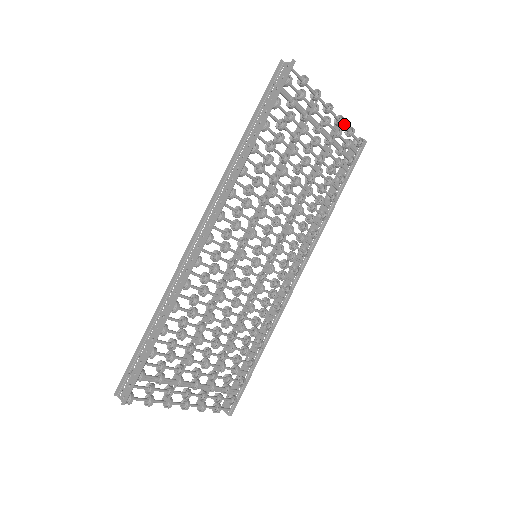
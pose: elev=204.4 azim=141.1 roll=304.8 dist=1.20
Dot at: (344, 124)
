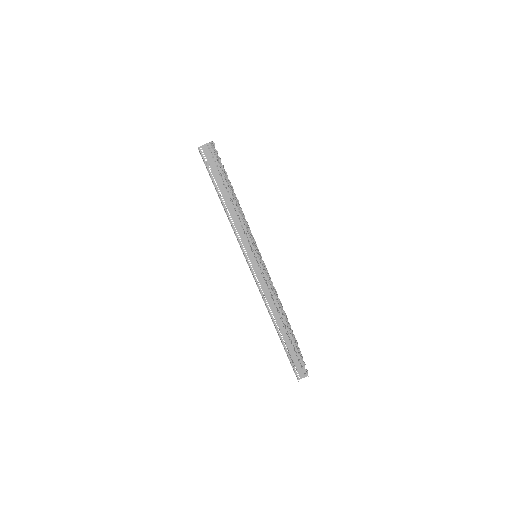
Dot at: occluded
